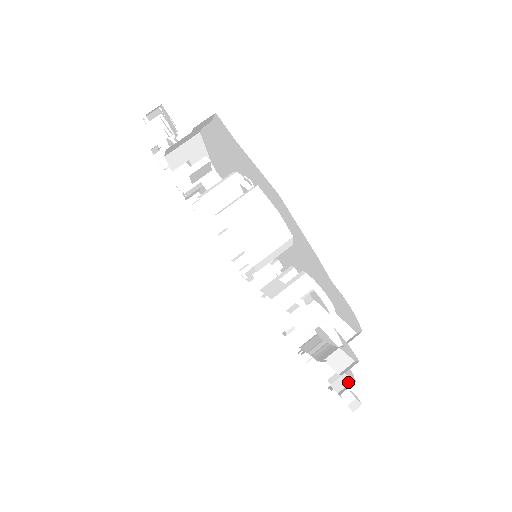
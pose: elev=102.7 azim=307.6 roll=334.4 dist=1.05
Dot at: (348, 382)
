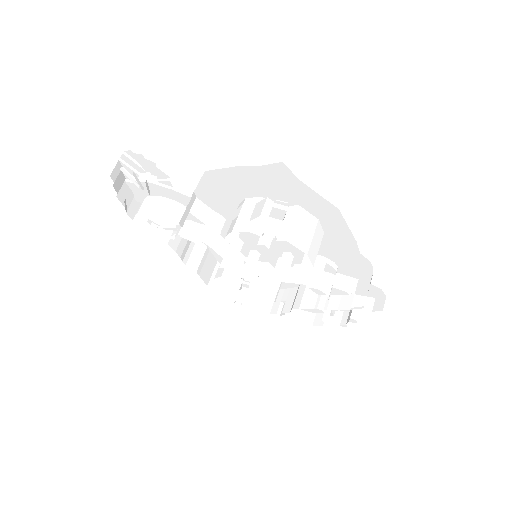
Dot at: (341, 314)
